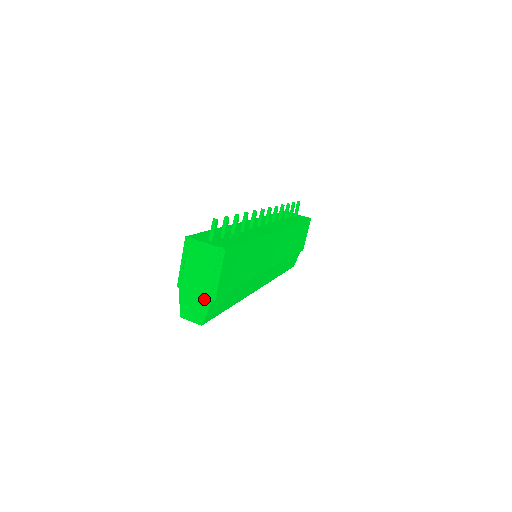
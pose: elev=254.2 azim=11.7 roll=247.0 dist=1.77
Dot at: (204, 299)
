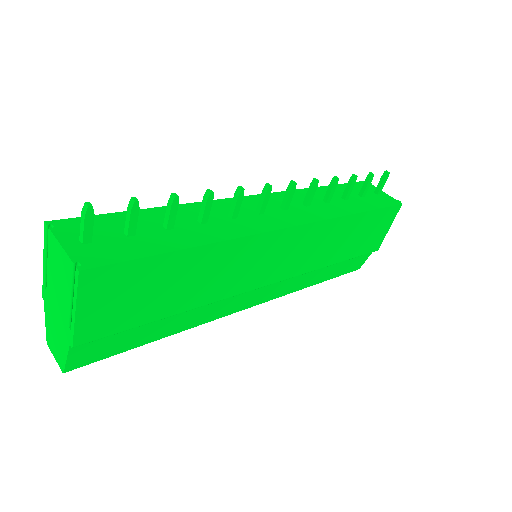
Dot at: (63, 336)
